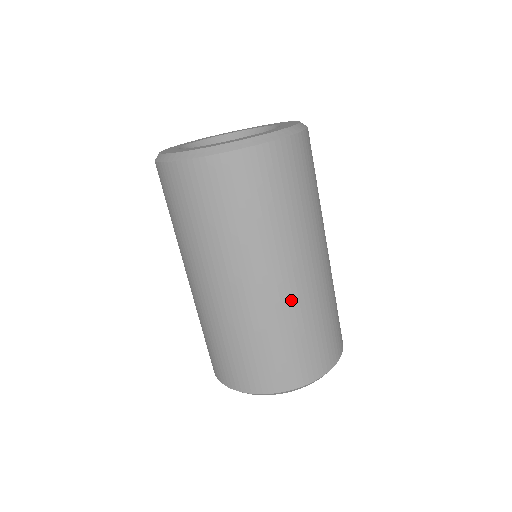
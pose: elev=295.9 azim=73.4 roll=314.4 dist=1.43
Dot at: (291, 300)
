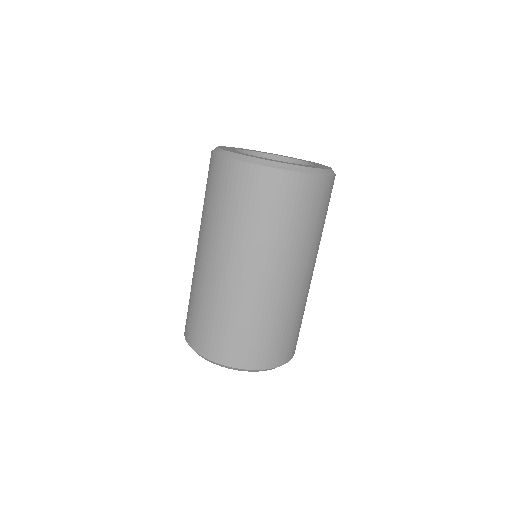
Dot at: occluded
